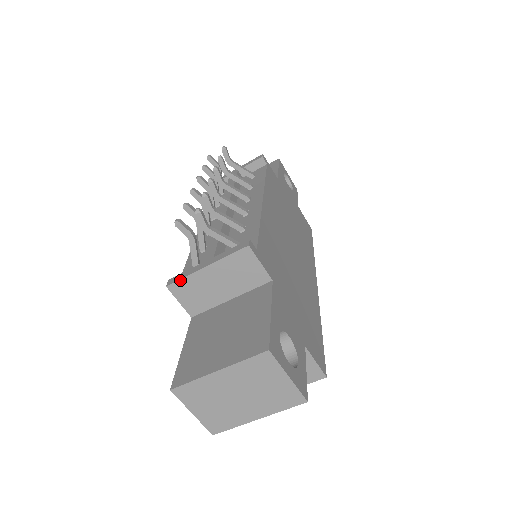
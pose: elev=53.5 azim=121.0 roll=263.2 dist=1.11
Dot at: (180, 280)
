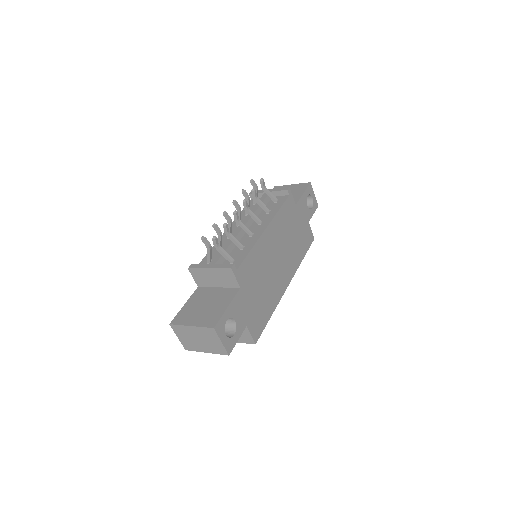
Dot at: (195, 269)
